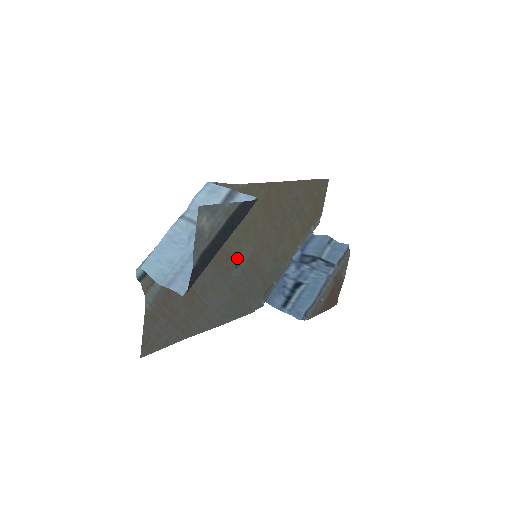
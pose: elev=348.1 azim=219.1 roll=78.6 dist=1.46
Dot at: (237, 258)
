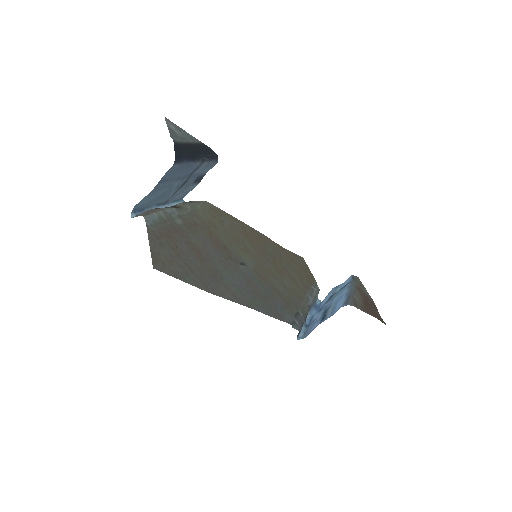
Dot at: (238, 257)
